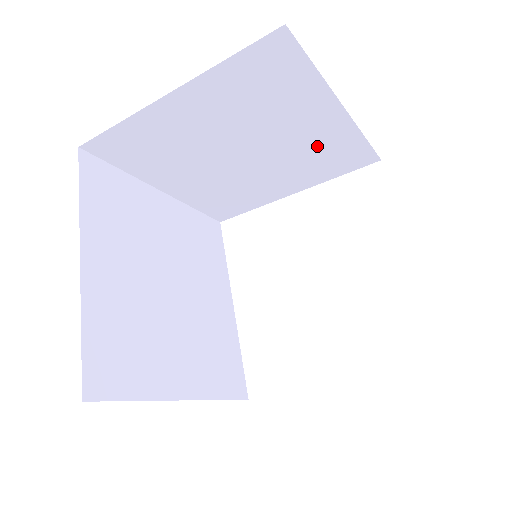
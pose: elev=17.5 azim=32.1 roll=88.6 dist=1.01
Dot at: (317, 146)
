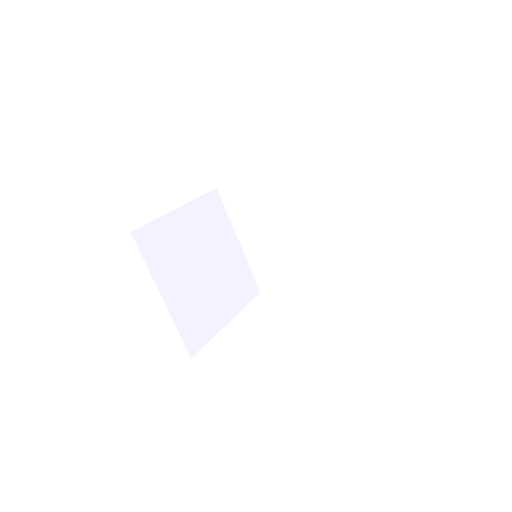
Dot at: (234, 270)
